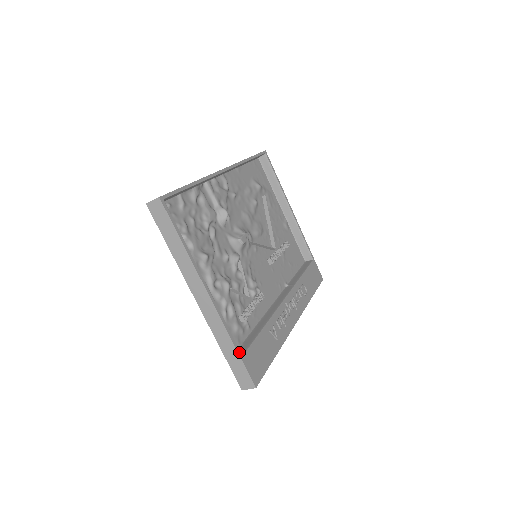
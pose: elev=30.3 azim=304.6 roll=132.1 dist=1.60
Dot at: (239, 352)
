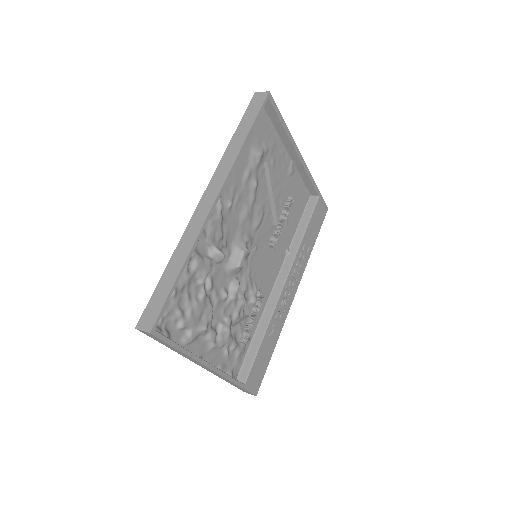
Dot at: (241, 385)
